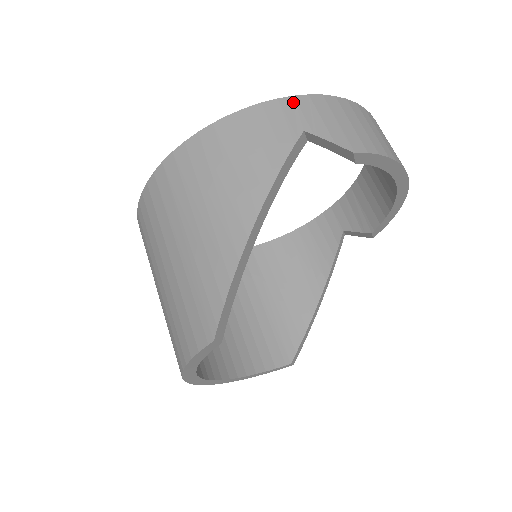
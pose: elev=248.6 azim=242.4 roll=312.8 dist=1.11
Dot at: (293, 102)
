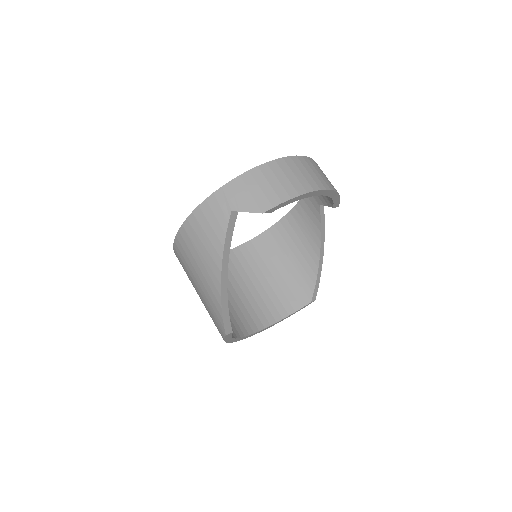
Dot at: (222, 192)
